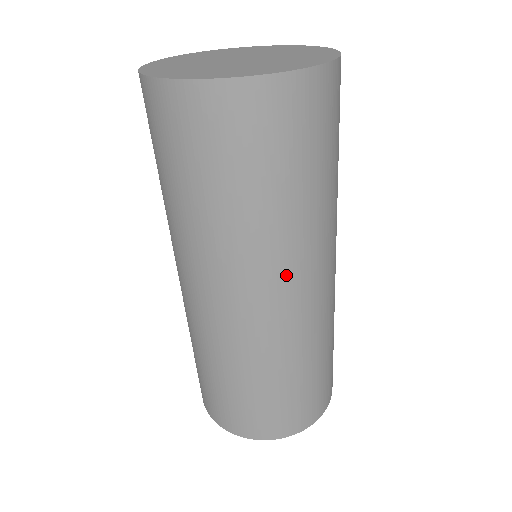
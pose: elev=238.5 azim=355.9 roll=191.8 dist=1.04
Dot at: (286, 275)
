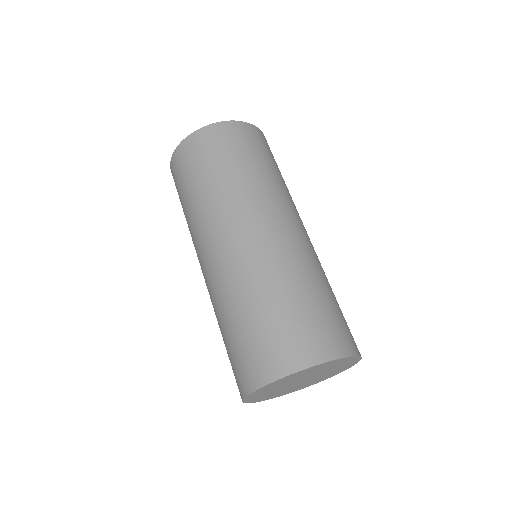
Dot at: (294, 212)
